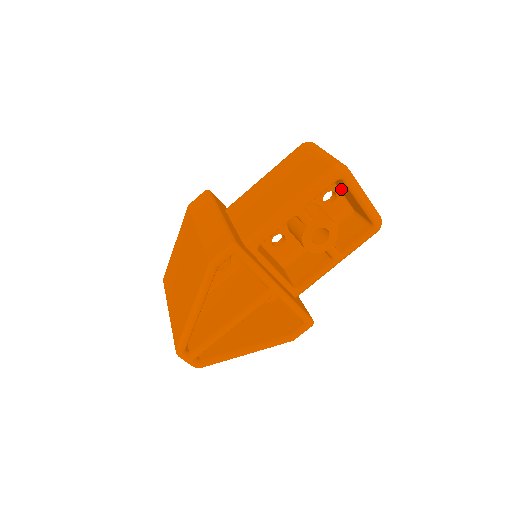
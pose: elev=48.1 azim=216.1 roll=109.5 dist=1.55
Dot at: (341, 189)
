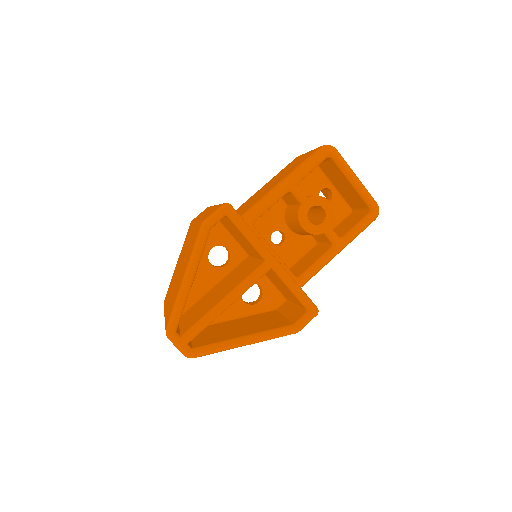
Dot at: (335, 183)
